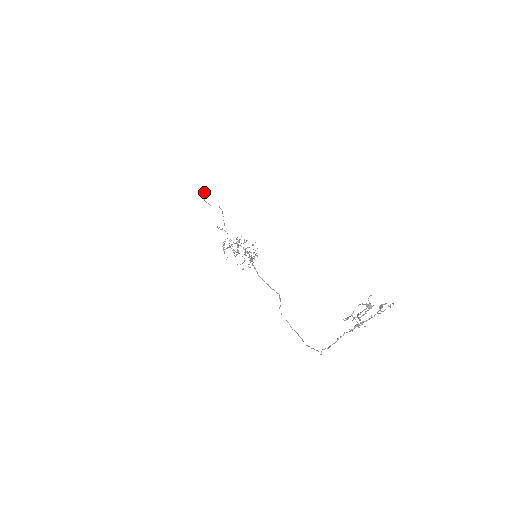
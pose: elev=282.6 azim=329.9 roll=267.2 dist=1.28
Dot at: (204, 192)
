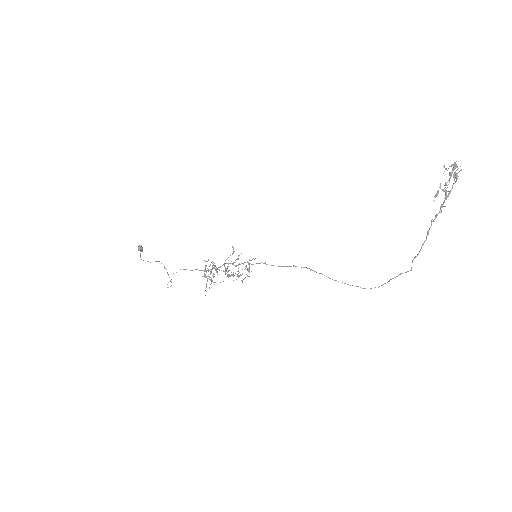
Dot at: (139, 248)
